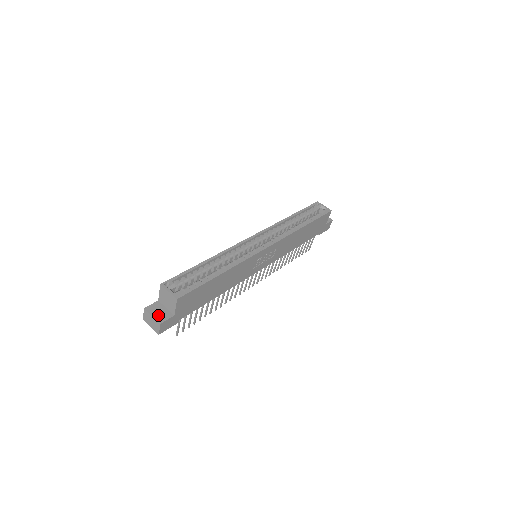
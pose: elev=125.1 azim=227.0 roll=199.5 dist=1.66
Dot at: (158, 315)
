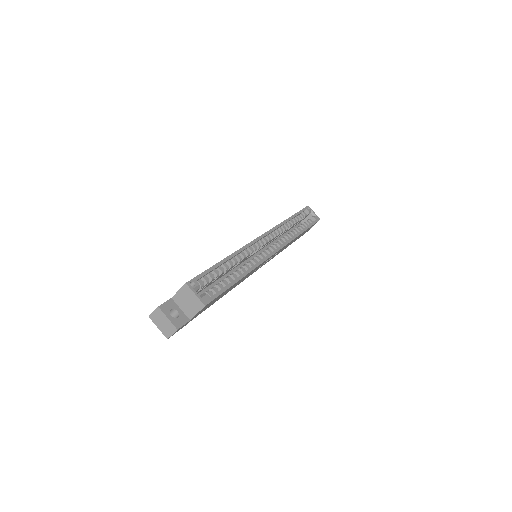
Dot at: (174, 318)
